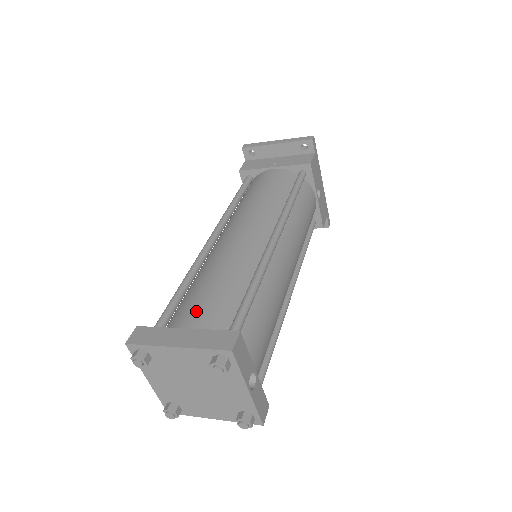
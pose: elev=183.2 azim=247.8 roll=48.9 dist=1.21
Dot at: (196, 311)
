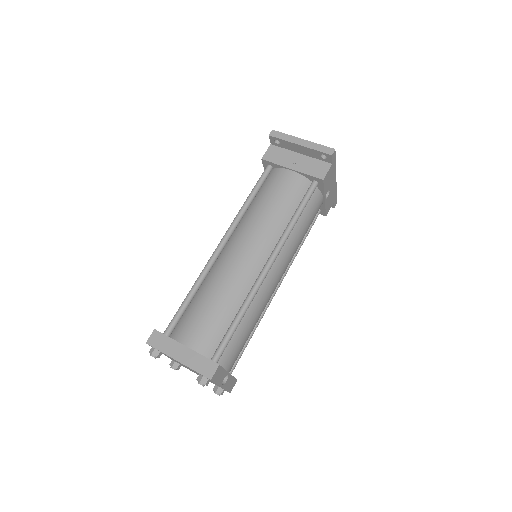
Dot at: (195, 331)
